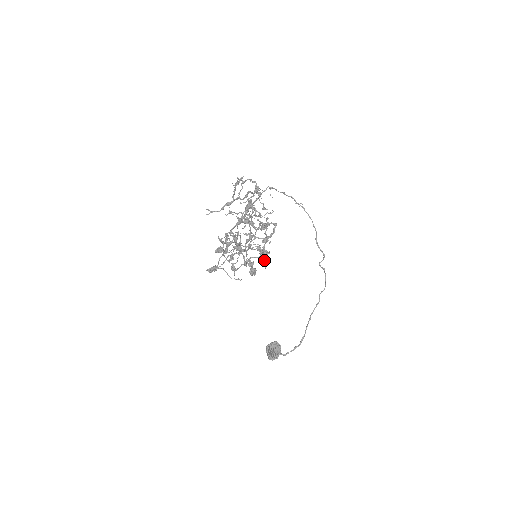
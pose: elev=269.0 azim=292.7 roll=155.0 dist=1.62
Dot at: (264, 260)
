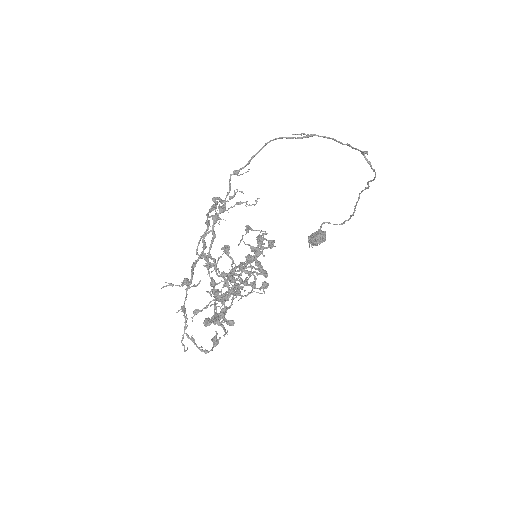
Dot at: occluded
